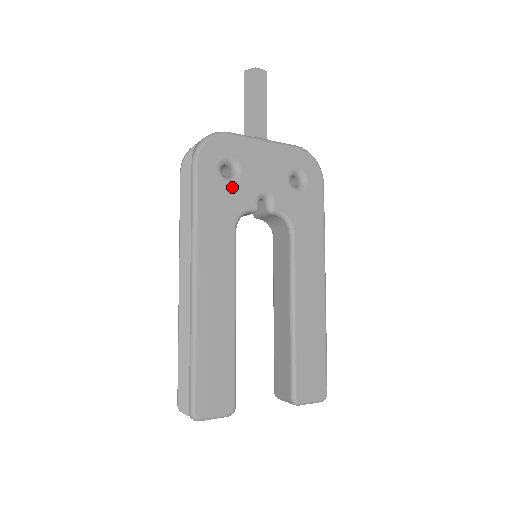
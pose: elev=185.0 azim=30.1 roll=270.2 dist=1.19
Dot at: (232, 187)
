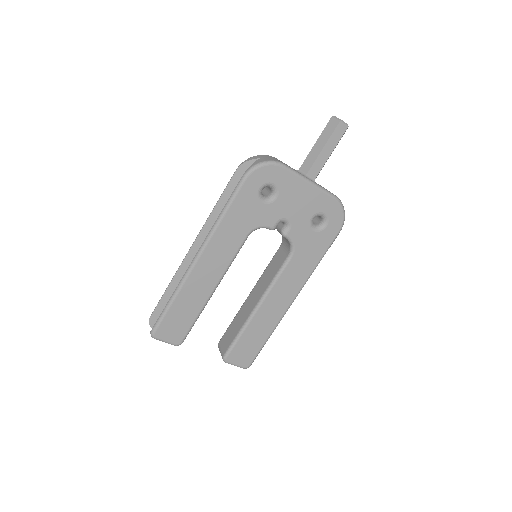
Dot at: (263, 206)
